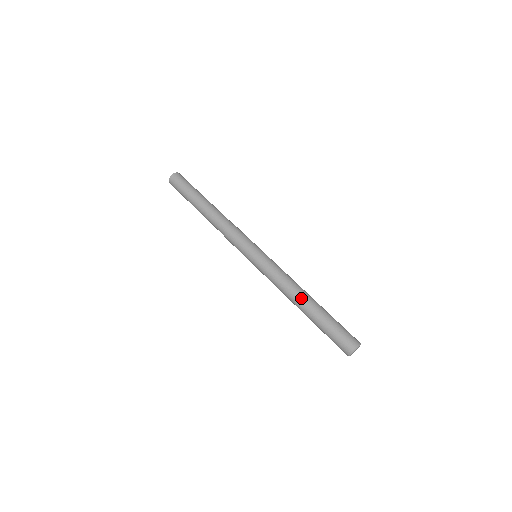
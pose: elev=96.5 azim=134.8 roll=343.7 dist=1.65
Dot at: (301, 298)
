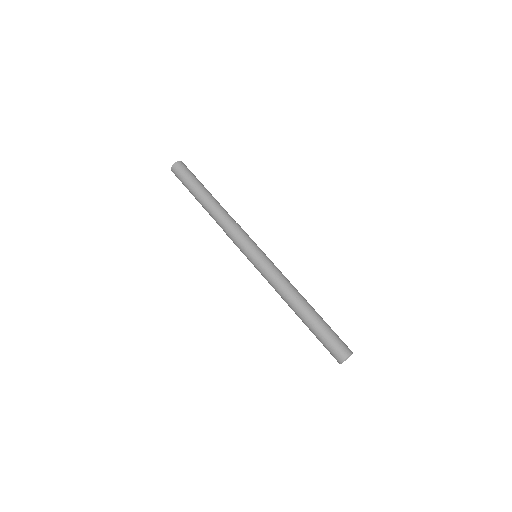
Dot at: (300, 302)
